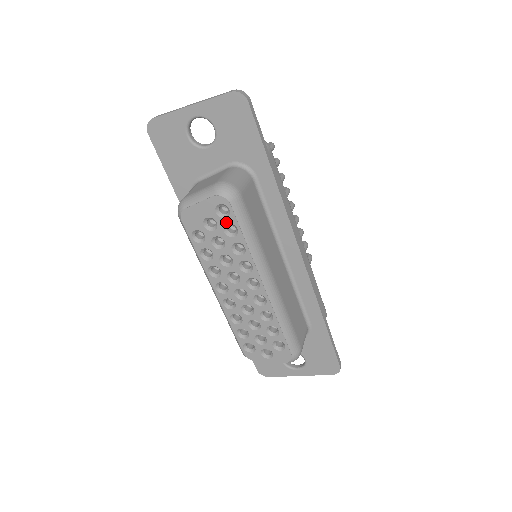
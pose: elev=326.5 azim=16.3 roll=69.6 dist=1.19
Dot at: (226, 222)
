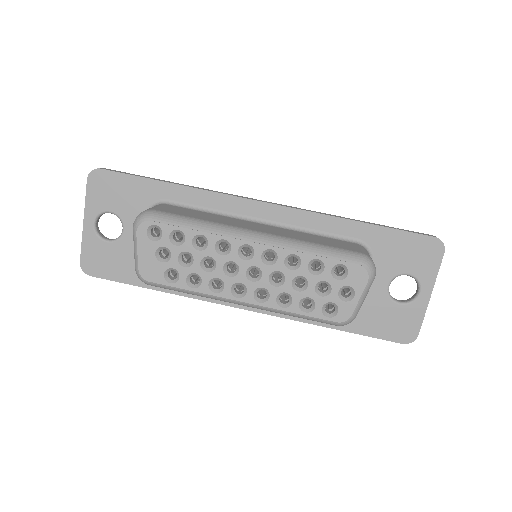
Dot at: (167, 237)
